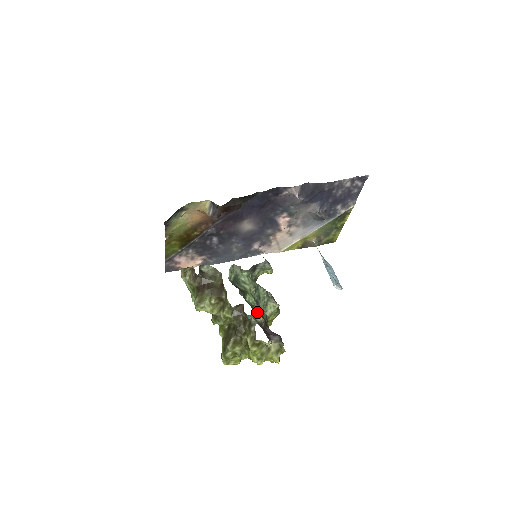
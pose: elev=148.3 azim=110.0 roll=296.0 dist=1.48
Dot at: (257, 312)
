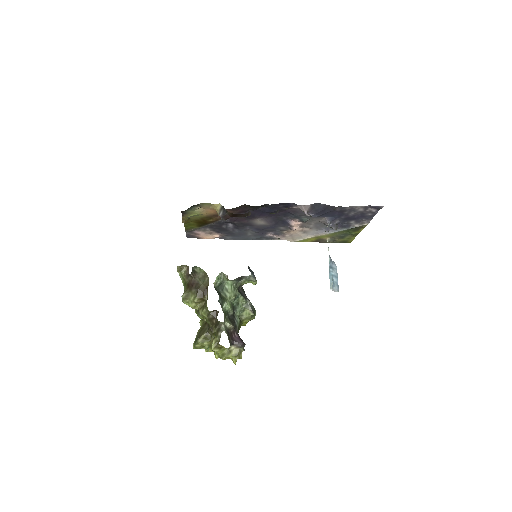
Dot at: (231, 317)
